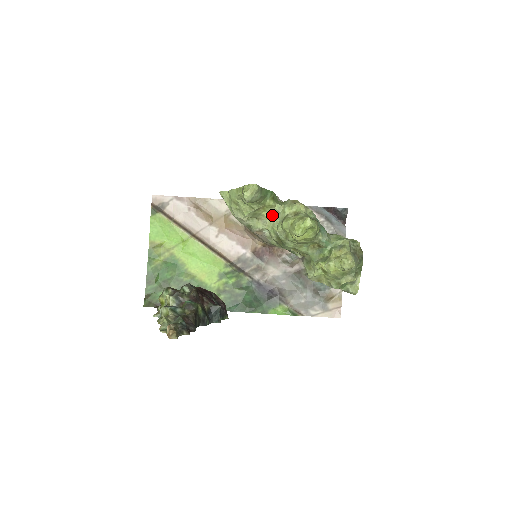
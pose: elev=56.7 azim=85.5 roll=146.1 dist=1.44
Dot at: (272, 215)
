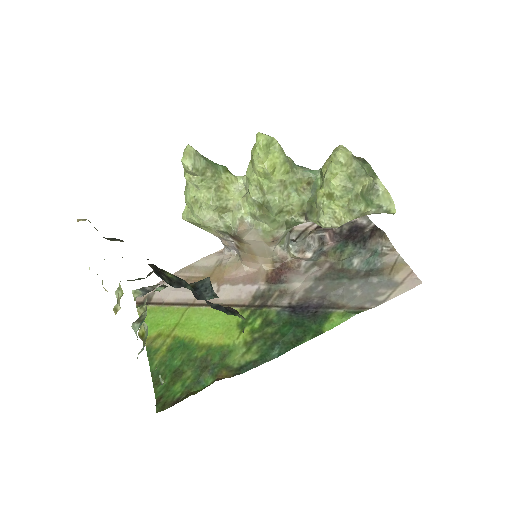
Dot at: (241, 193)
